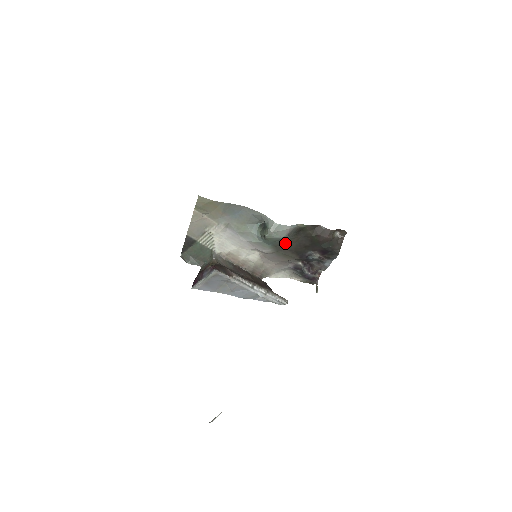
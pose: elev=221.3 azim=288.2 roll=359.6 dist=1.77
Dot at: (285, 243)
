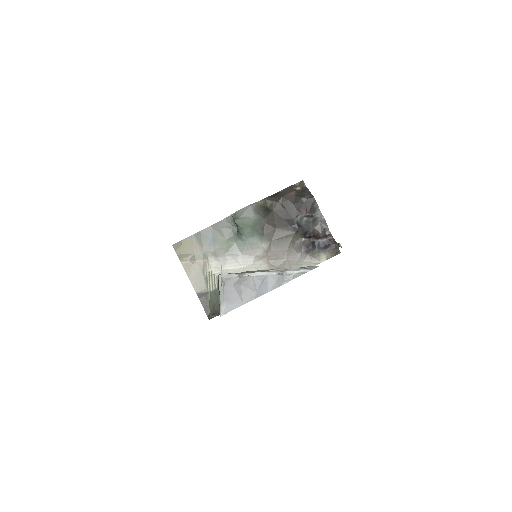
Dot at: (266, 226)
